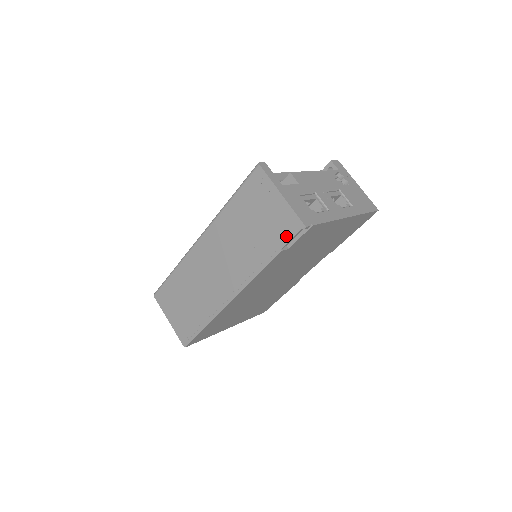
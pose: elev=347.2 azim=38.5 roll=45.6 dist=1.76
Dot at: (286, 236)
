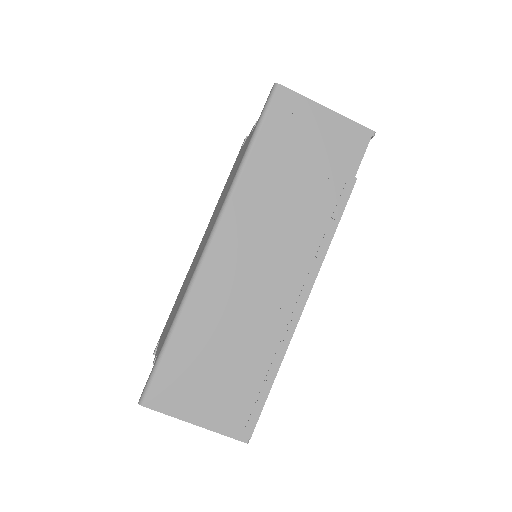
Dot at: (355, 157)
